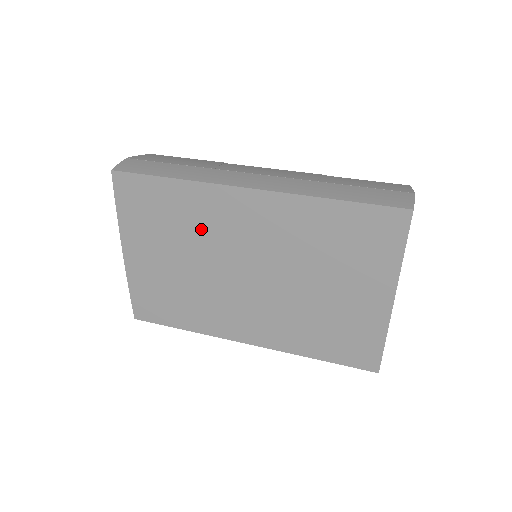
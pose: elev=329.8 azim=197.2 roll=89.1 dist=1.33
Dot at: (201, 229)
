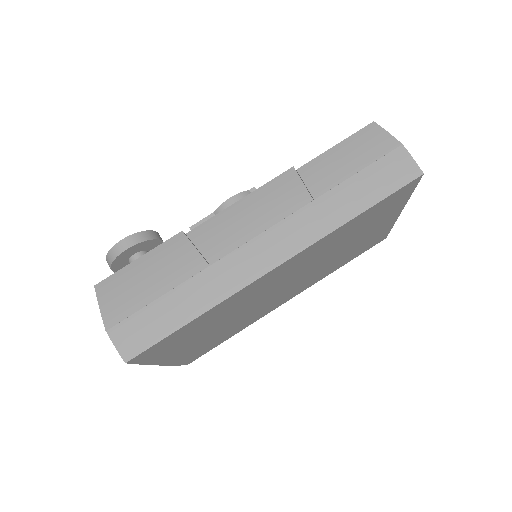
Dot at: (235, 308)
